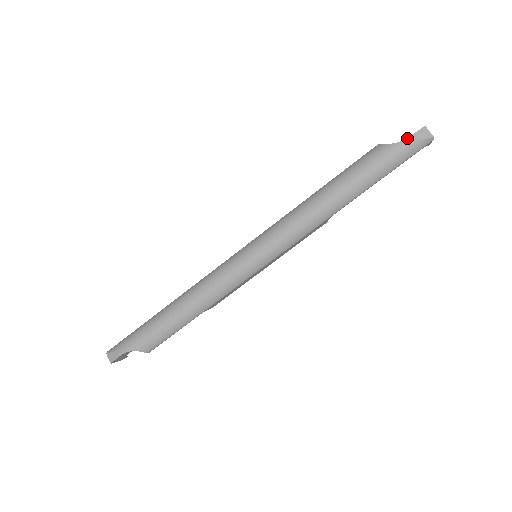
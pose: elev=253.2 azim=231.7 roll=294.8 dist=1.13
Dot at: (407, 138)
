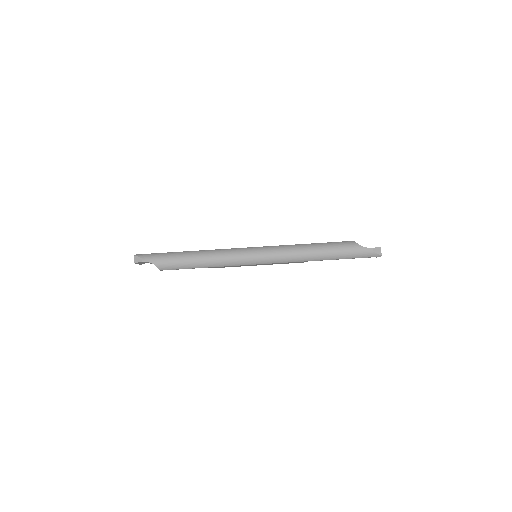
Dot at: (369, 248)
